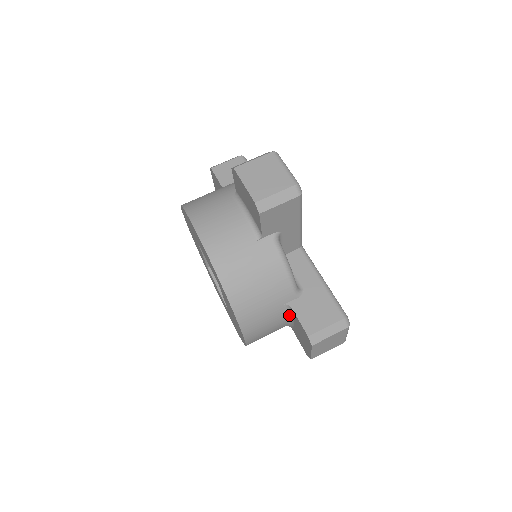
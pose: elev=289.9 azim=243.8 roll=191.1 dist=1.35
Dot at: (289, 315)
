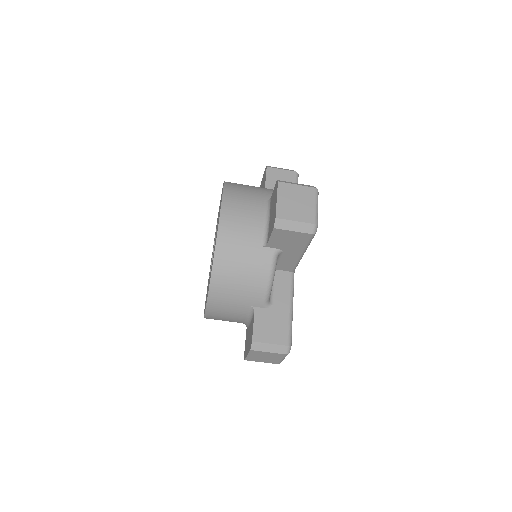
Dot at: (250, 316)
